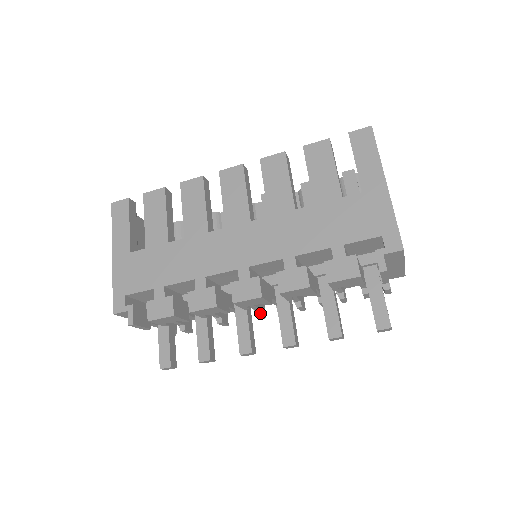
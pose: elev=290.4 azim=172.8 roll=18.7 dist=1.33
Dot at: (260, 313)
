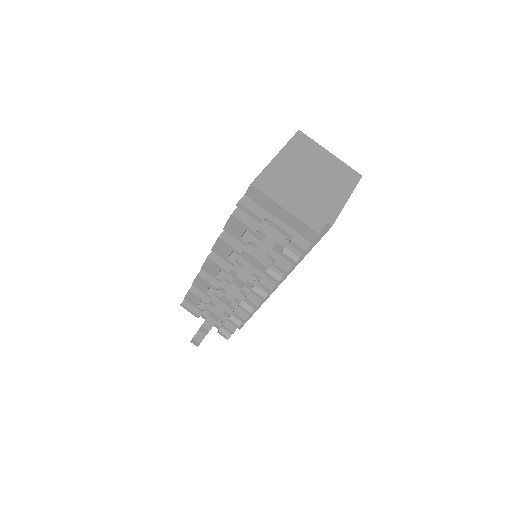
Dot at: (245, 296)
